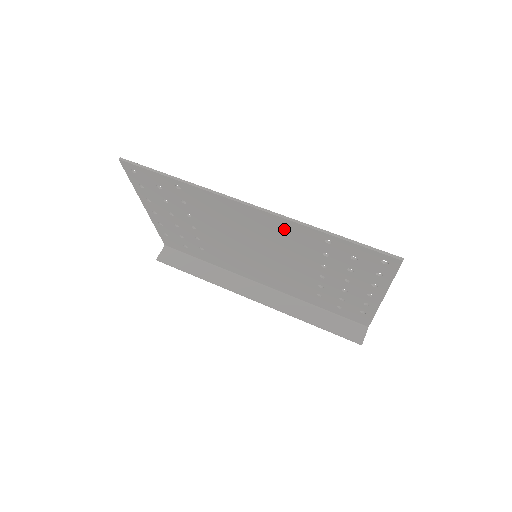
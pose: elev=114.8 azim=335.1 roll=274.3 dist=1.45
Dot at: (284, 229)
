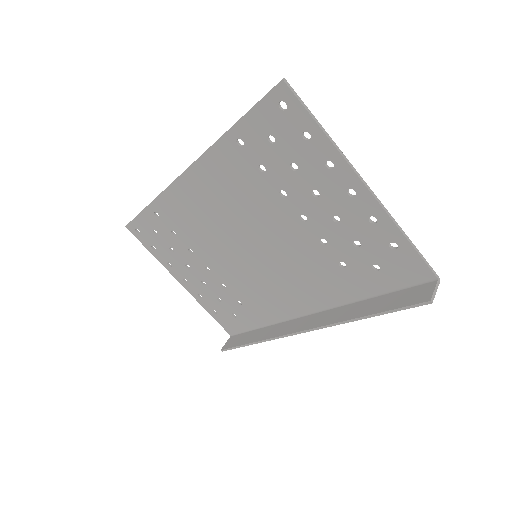
Dot at: (217, 173)
